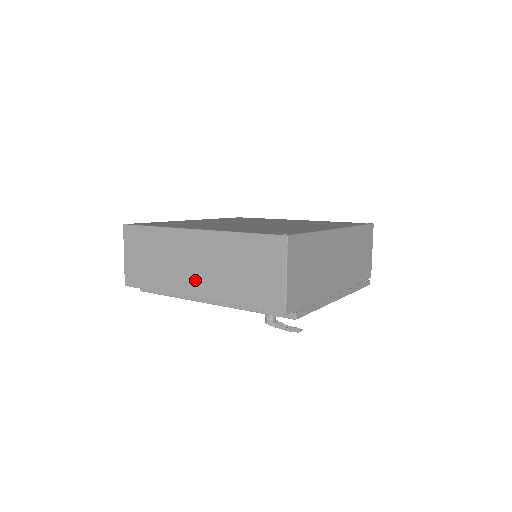
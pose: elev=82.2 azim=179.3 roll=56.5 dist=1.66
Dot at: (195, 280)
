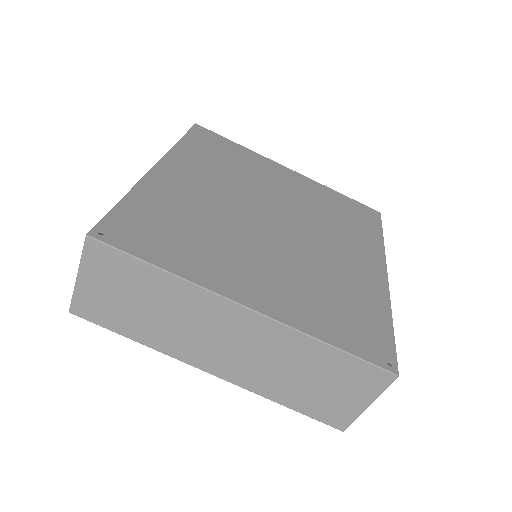
Dot at: (220, 358)
